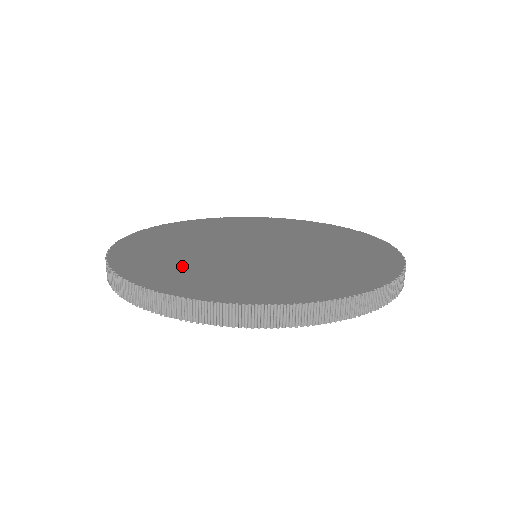
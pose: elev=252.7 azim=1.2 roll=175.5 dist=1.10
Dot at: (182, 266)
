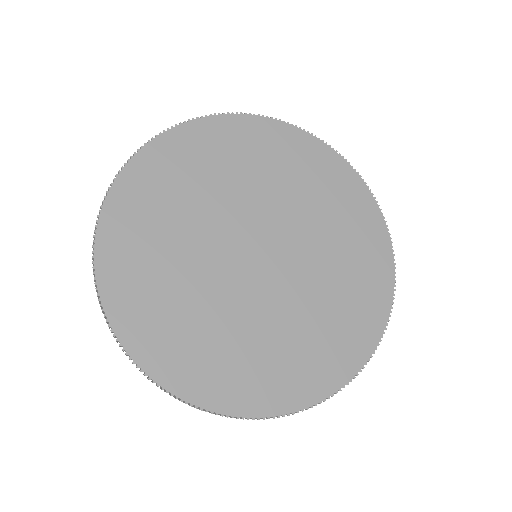
Dot at: (161, 229)
